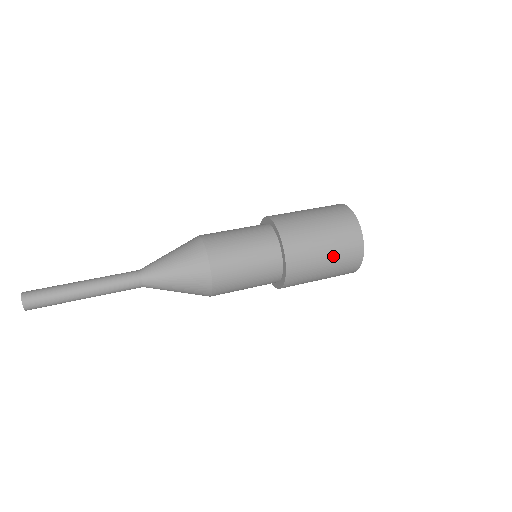
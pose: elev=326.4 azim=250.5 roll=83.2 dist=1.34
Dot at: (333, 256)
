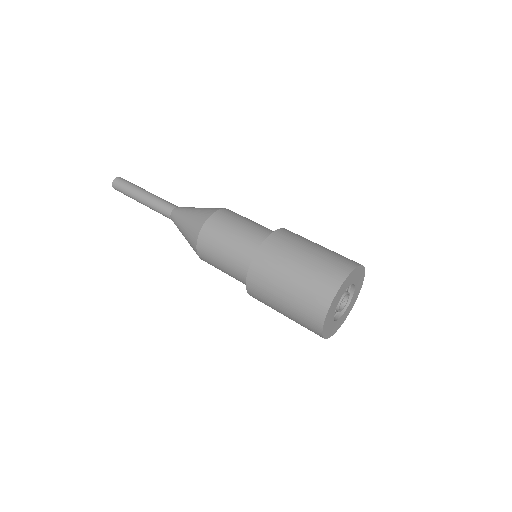
Dot at: (299, 282)
